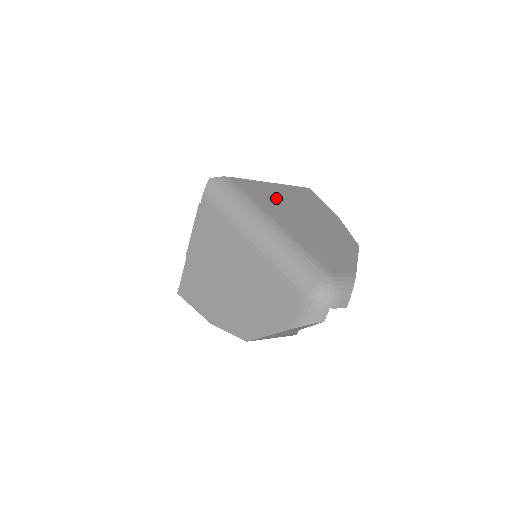
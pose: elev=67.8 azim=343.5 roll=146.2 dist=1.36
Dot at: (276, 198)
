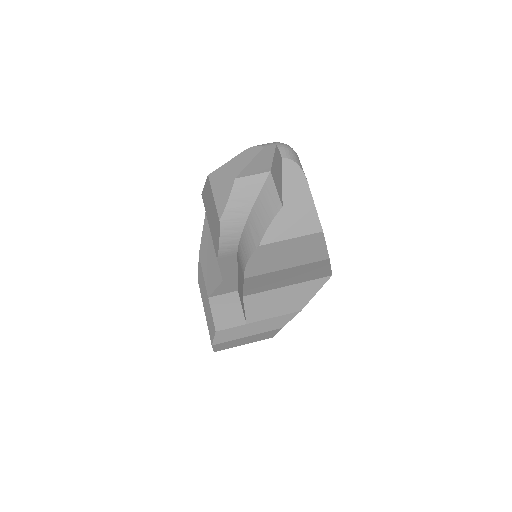
Dot at: occluded
